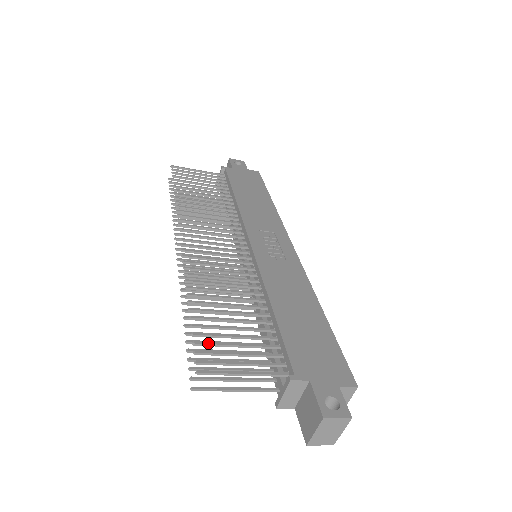
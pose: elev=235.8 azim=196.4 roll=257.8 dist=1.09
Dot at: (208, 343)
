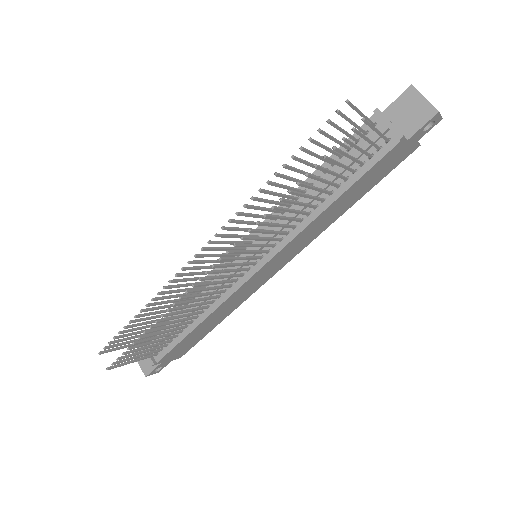
Dot at: (323, 132)
